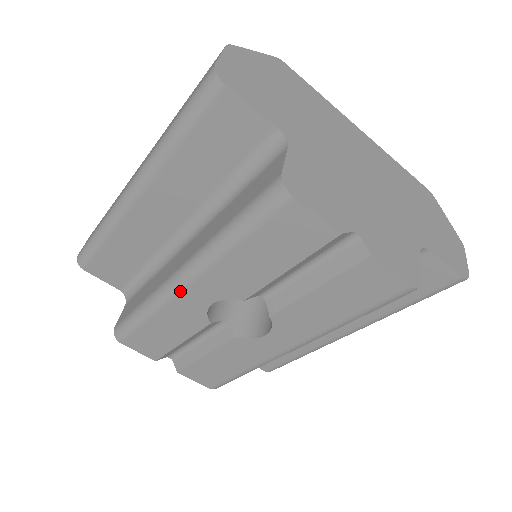
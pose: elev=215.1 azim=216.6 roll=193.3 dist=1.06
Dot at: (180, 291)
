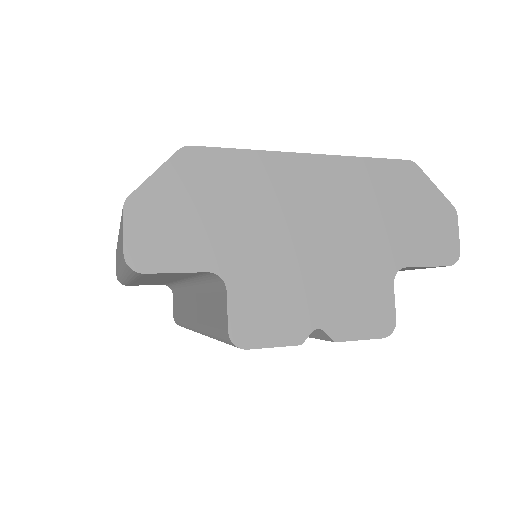
Dot at: occluded
